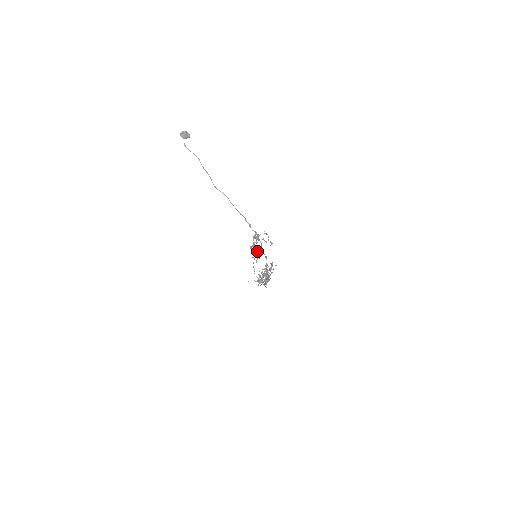
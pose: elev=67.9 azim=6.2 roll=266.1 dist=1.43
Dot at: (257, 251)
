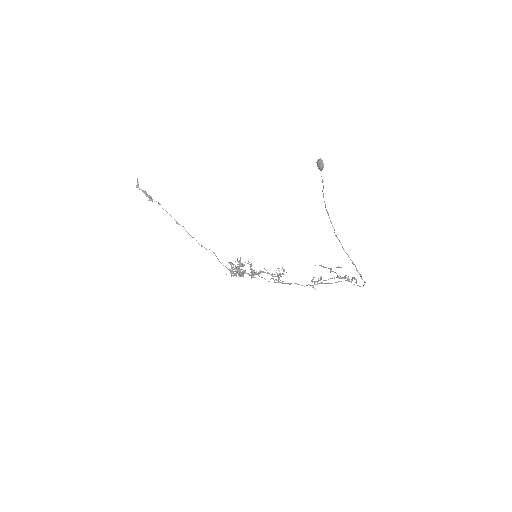
Dot at: (320, 280)
